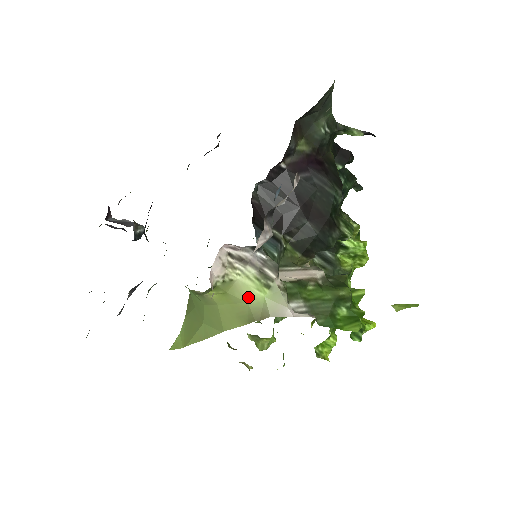
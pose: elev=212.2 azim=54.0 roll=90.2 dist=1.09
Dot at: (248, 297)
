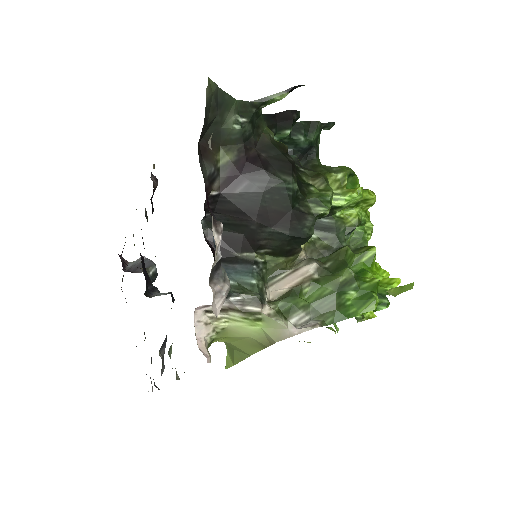
Dot at: (247, 333)
